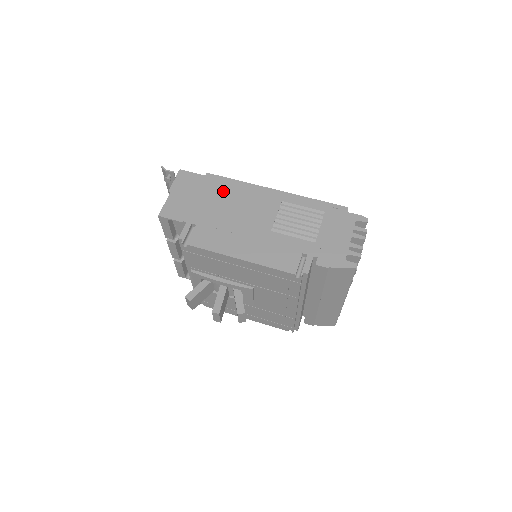
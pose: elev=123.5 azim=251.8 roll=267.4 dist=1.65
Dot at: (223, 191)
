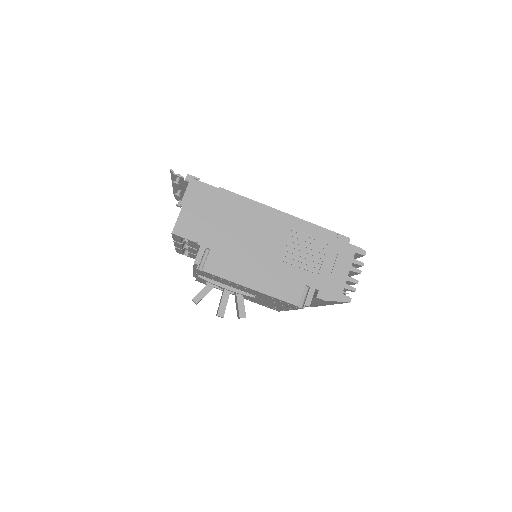
Dot at: (235, 211)
